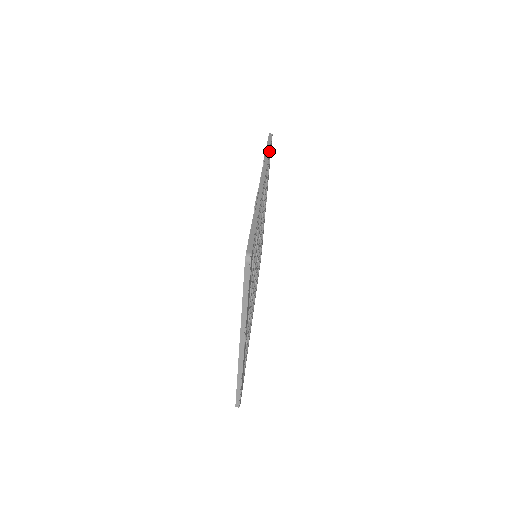
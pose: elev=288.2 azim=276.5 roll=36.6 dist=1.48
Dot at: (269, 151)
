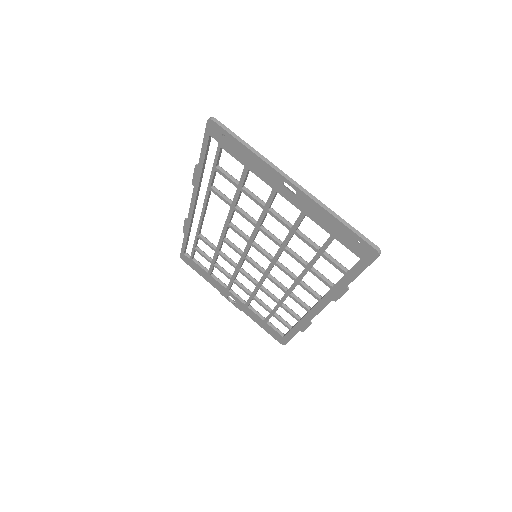
Dot at: occluded
